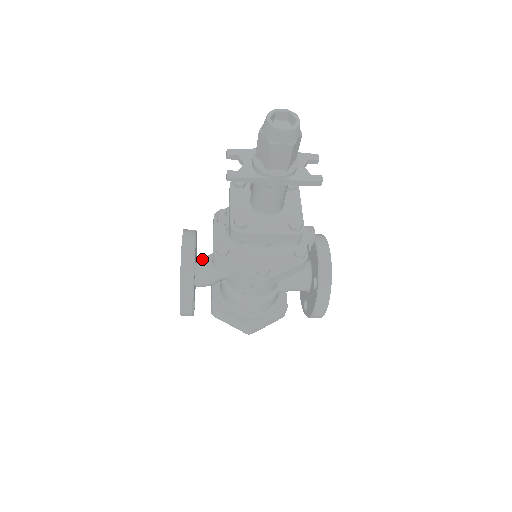
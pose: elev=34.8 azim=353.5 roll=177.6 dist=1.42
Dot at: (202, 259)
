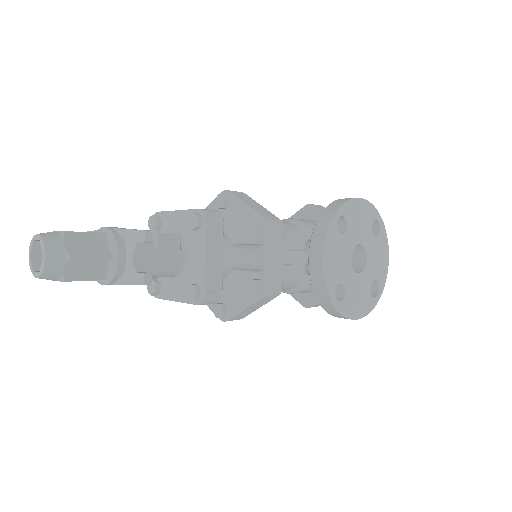
Dot at: occluded
